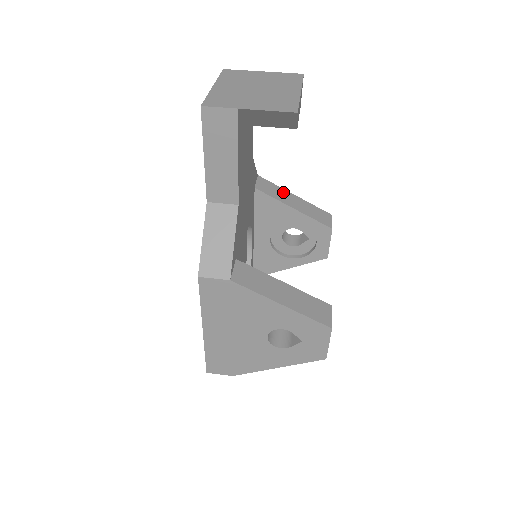
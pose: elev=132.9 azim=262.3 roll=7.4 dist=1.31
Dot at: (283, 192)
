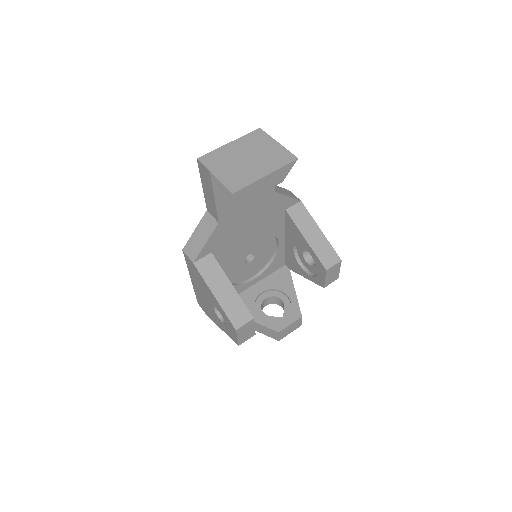
Dot at: (311, 223)
